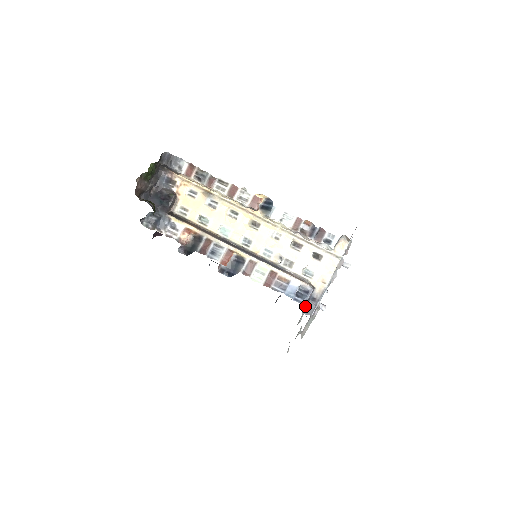
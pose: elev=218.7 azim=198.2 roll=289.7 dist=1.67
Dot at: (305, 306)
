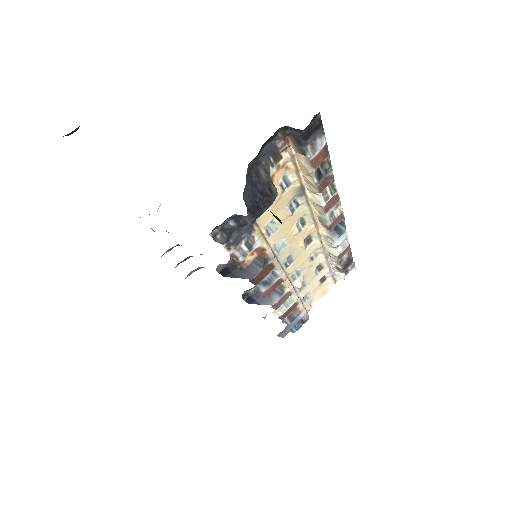
Dot at: (284, 329)
